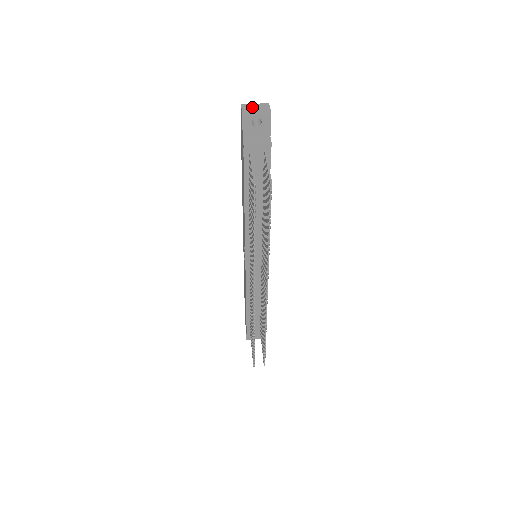
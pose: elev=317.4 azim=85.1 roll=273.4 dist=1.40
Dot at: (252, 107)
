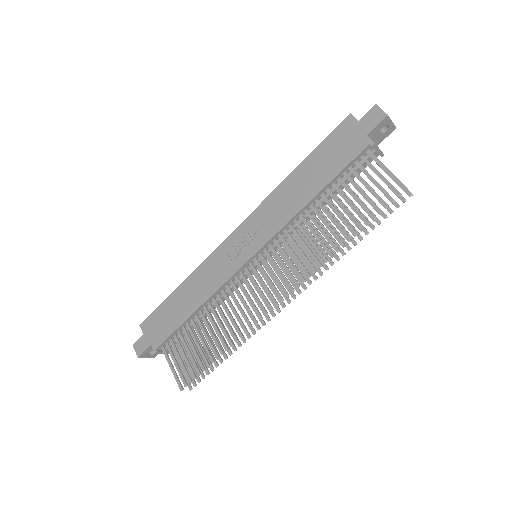
Dot at: occluded
